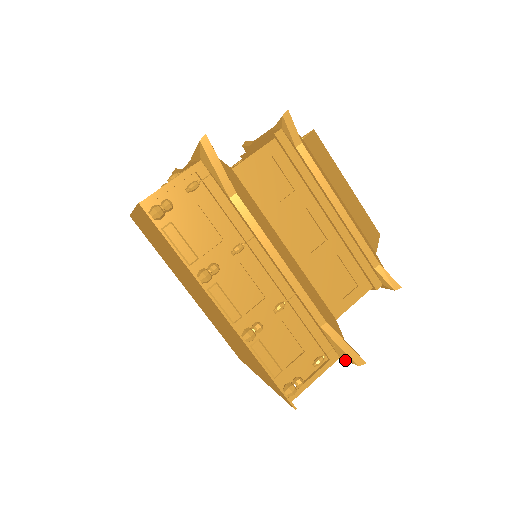
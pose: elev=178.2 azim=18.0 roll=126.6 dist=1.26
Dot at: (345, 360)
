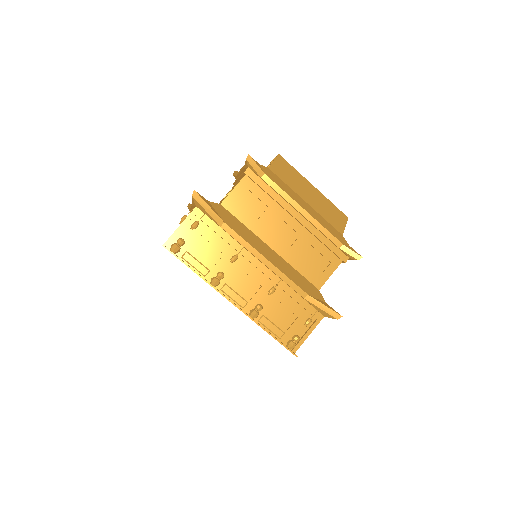
Dot at: (329, 317)
